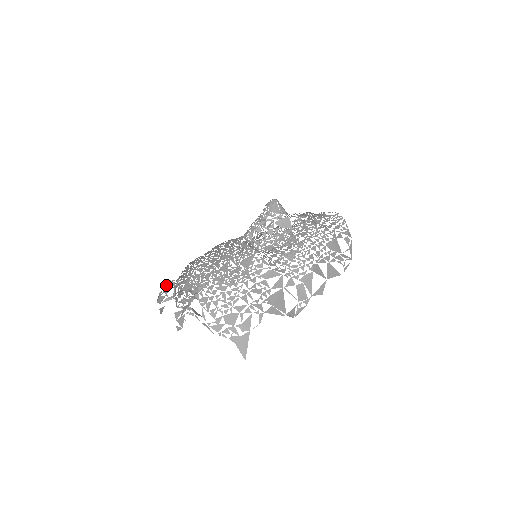
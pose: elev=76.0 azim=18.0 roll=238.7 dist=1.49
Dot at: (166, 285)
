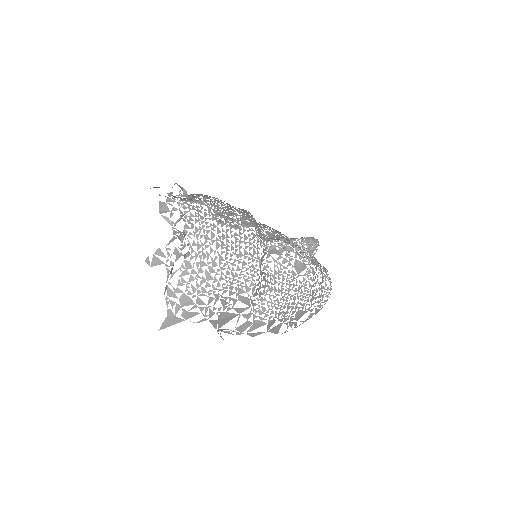
Dot at: (180, 201)
